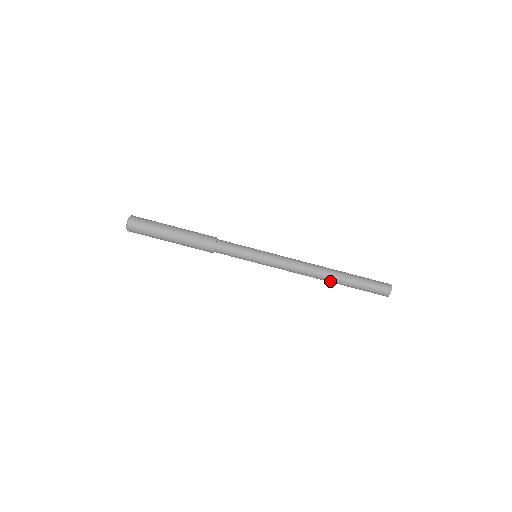
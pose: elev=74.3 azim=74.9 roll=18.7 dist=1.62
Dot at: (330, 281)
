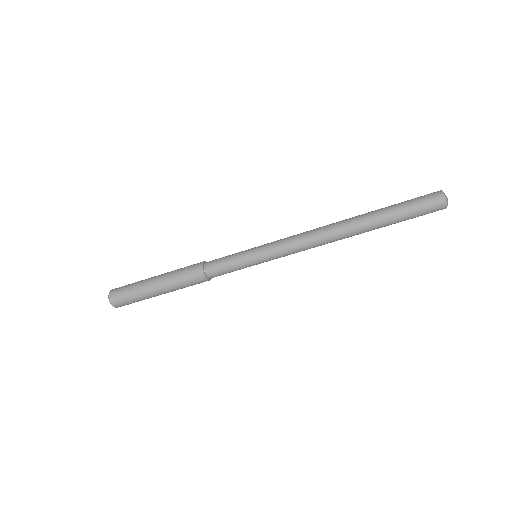
Dot at: (358, 232)
